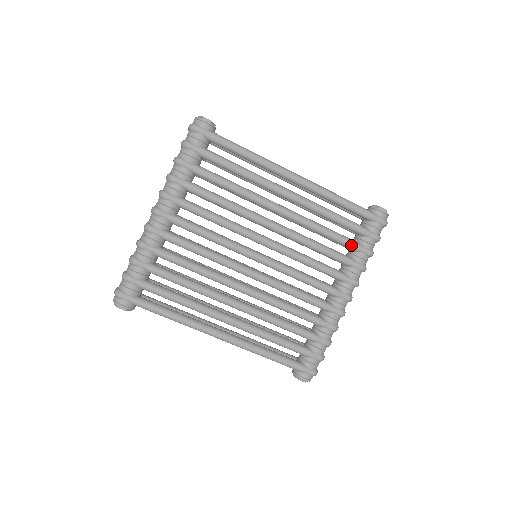
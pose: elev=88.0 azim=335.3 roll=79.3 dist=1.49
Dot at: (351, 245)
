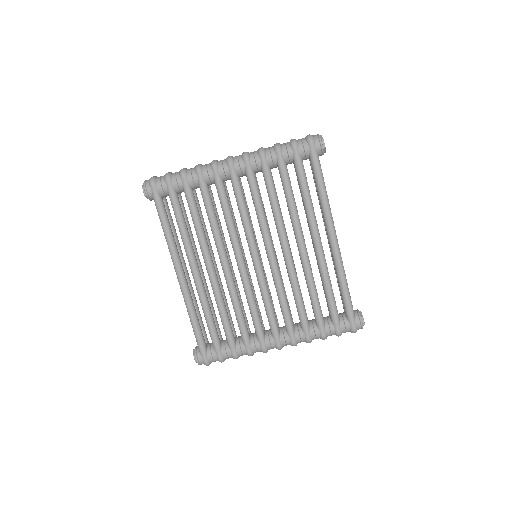
Dot at: (318, 318)
